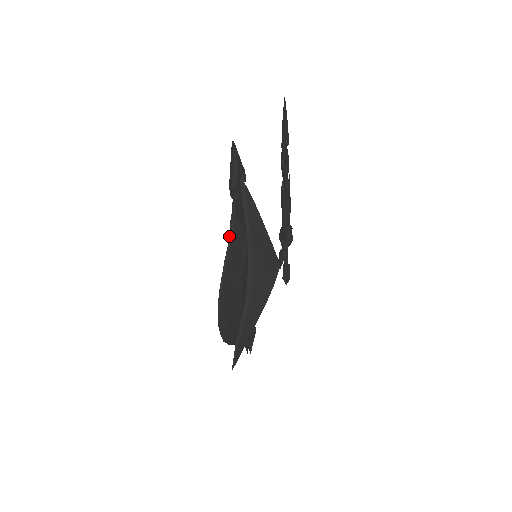
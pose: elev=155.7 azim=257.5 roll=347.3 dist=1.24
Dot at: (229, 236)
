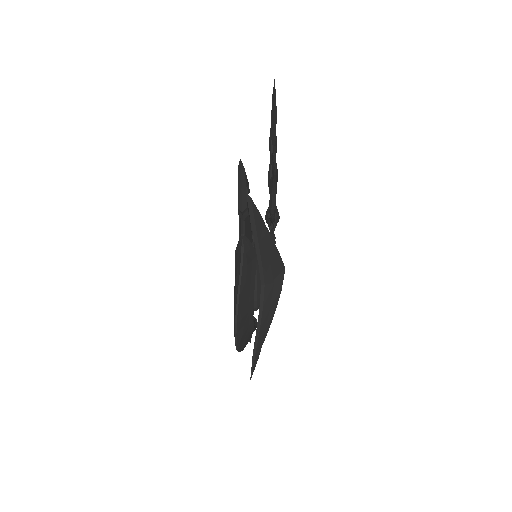
Dot at: (239, 255)
